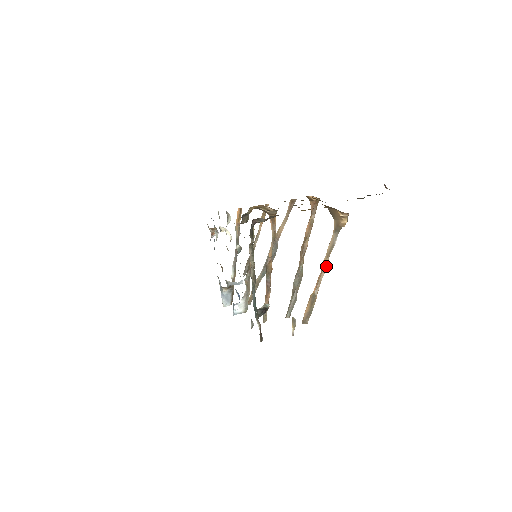
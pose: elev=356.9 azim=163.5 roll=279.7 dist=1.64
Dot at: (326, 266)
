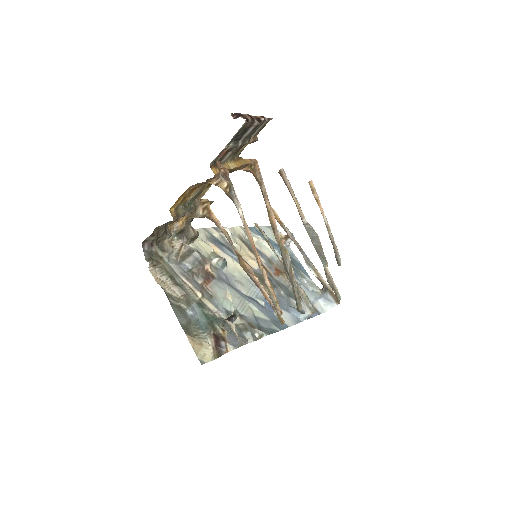
Dot at: (251, 243)
